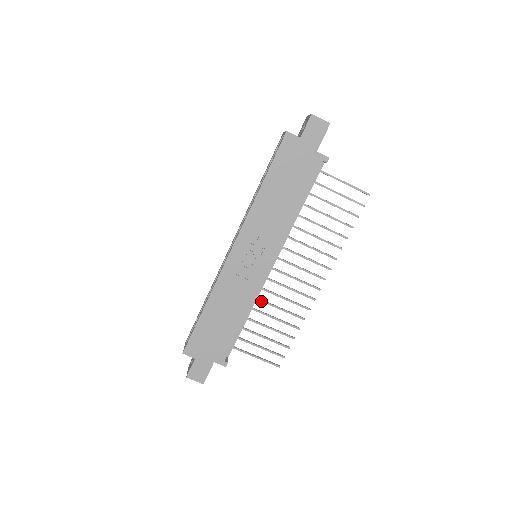
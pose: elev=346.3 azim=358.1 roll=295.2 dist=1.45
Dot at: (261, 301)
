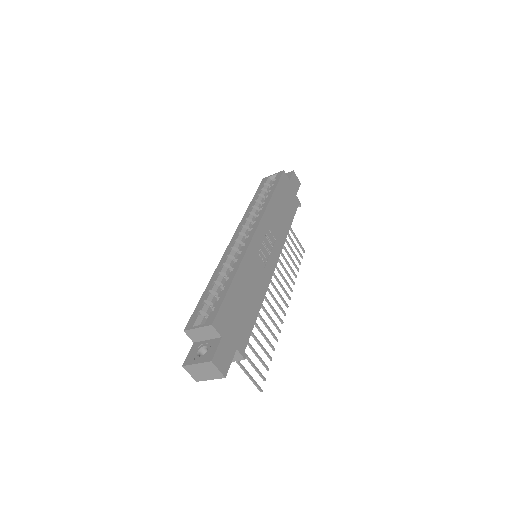
Dot at: occluded
